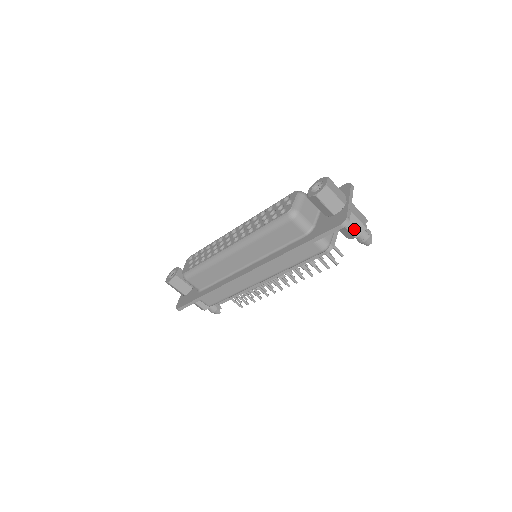
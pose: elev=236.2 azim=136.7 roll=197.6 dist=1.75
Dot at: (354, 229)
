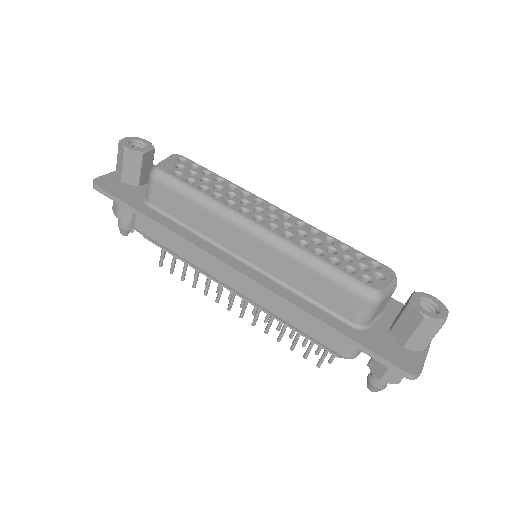
Dot at: (392, 374)
